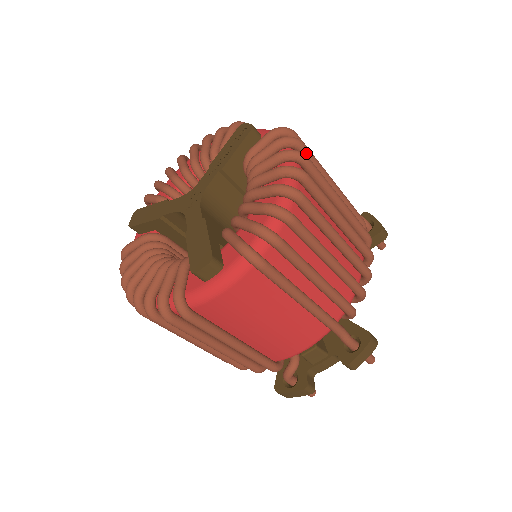
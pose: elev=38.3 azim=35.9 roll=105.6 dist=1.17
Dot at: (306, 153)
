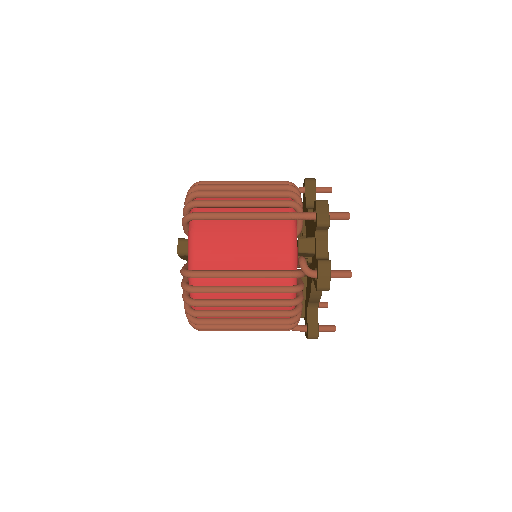
Dot at: occluded
